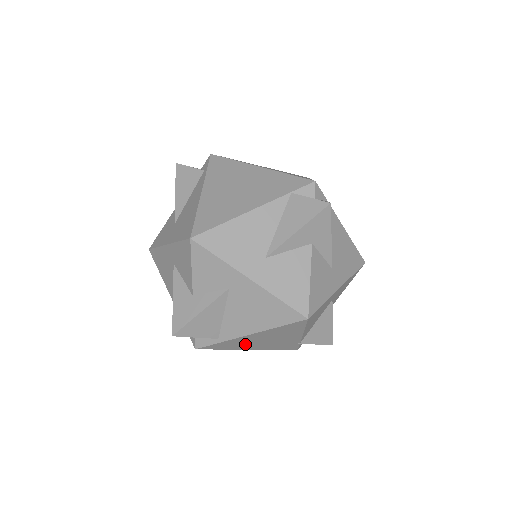
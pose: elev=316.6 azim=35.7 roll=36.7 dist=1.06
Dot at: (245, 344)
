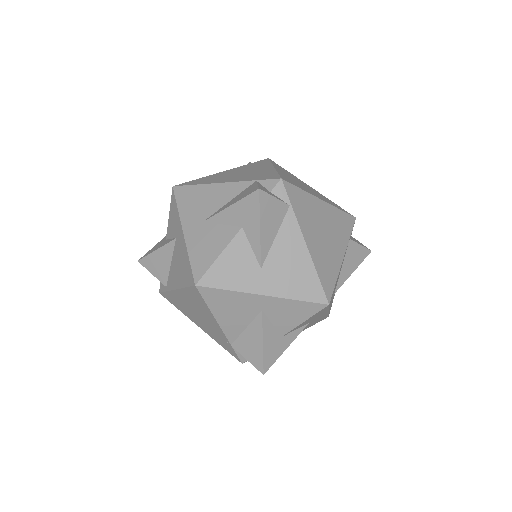
Dot at: (187, 310)
